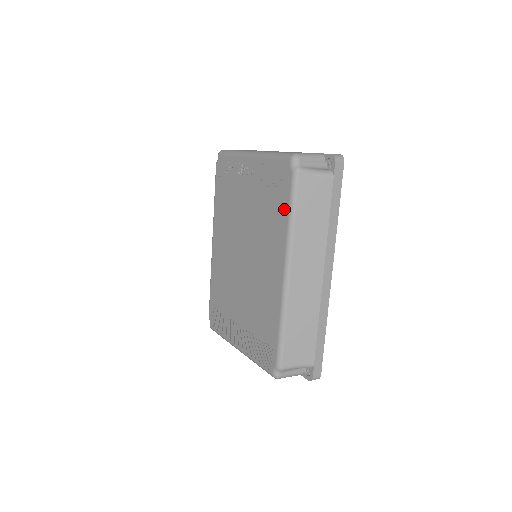
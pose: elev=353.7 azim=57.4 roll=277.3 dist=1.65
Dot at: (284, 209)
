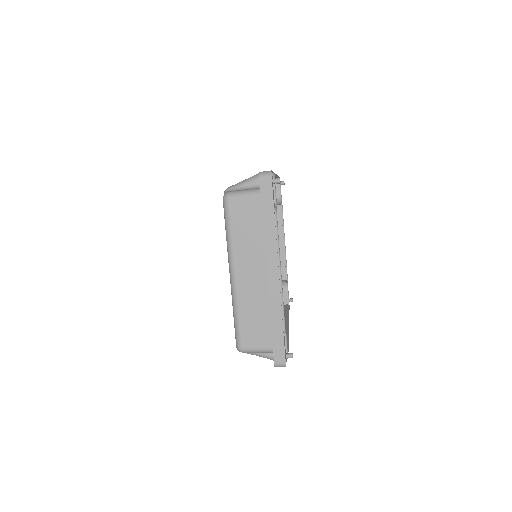
Dot at: occluded
